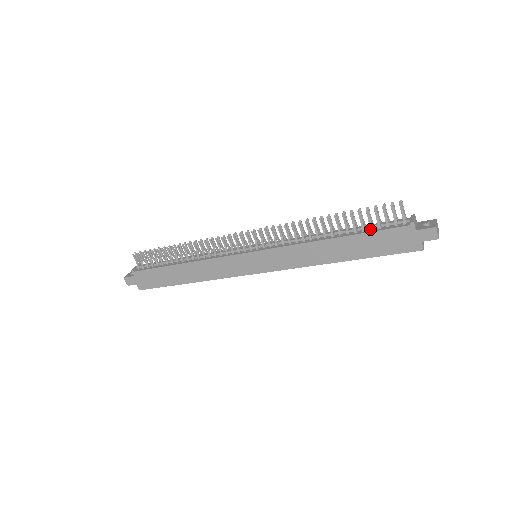
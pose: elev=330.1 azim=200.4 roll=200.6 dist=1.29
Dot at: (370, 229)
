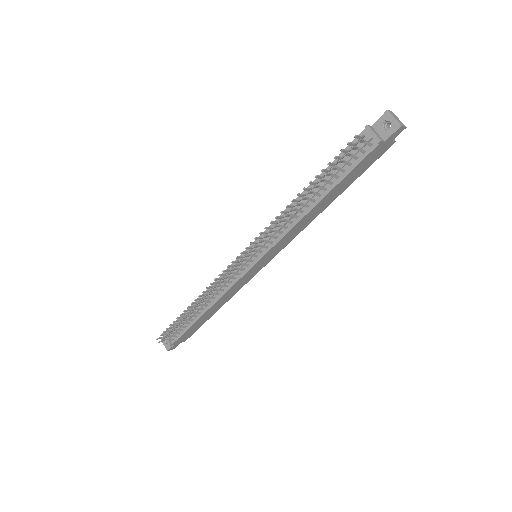
Dot at: (343, 172)
